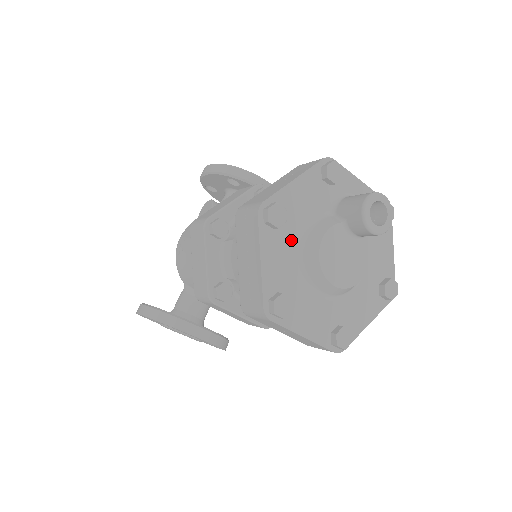
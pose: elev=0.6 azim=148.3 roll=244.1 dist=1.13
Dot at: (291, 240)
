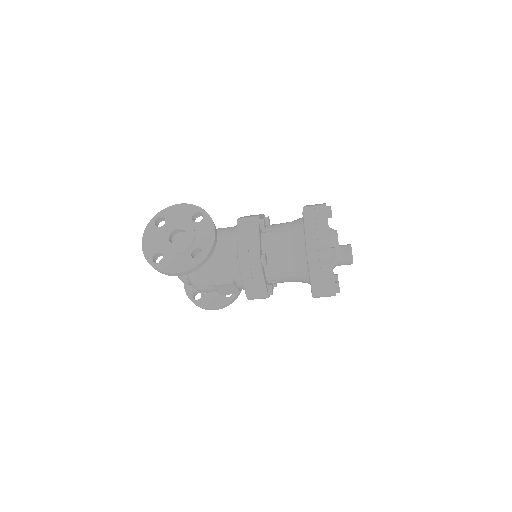
Dot at: occluded
